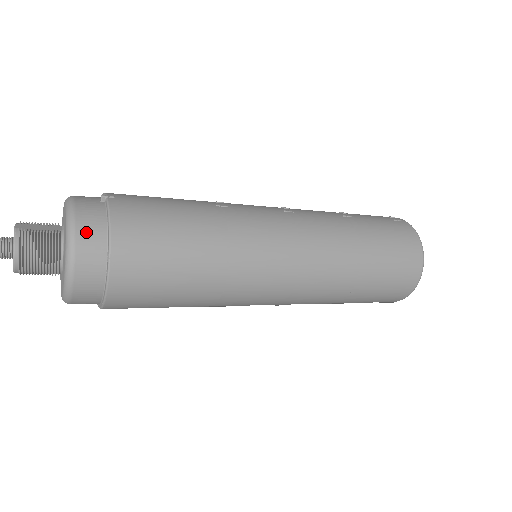
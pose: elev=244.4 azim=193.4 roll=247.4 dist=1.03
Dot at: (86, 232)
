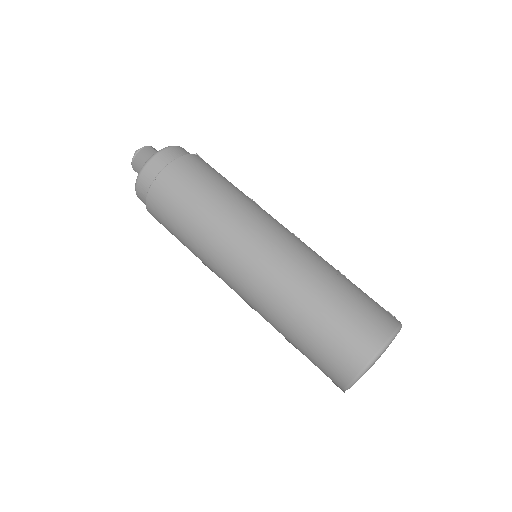
Dot at: (170, 152)
